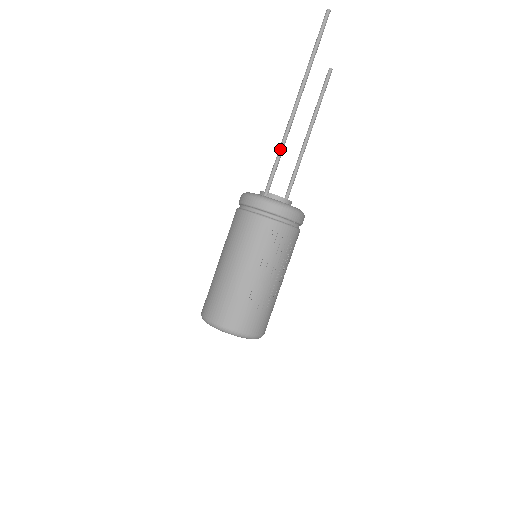
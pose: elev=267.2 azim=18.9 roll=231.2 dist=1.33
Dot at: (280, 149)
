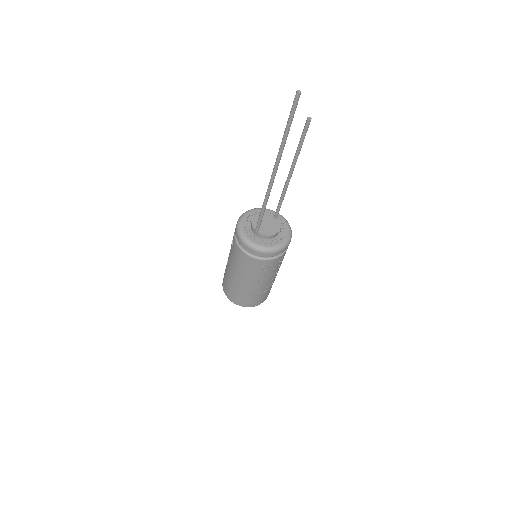
Dot at: (263, 207)
